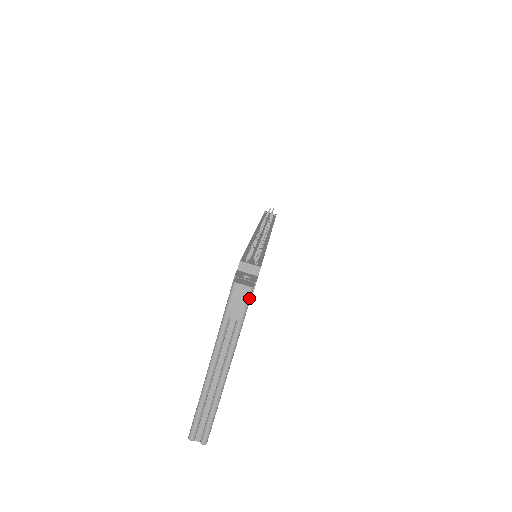
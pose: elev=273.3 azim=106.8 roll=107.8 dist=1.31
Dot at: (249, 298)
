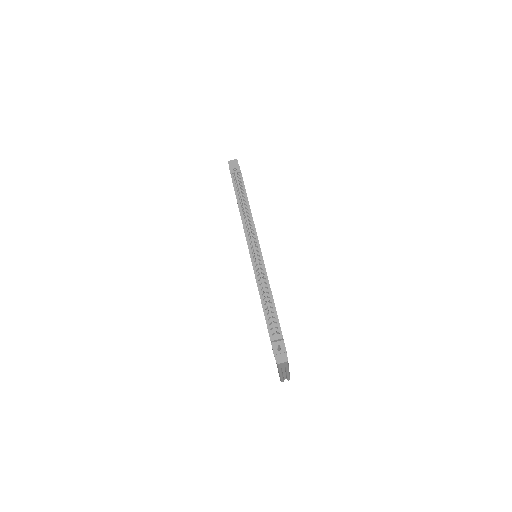
Dot at: occluded
